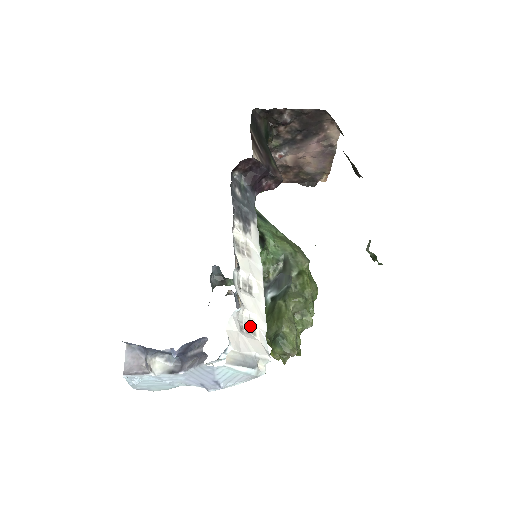
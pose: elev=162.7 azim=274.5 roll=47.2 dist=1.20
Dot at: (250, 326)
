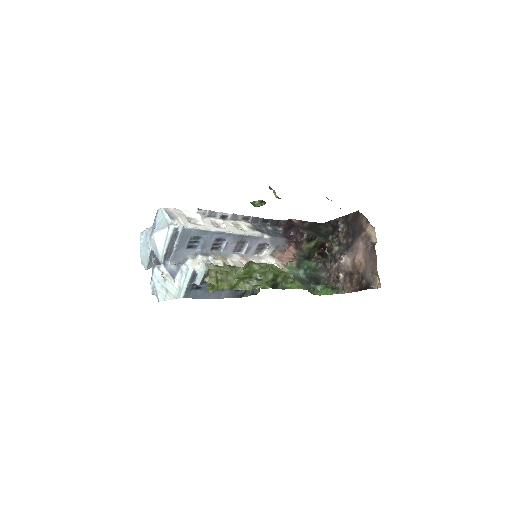
Dot at: (195, 223)
